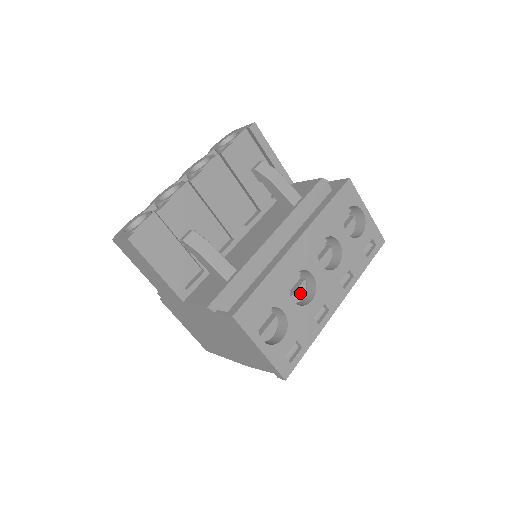
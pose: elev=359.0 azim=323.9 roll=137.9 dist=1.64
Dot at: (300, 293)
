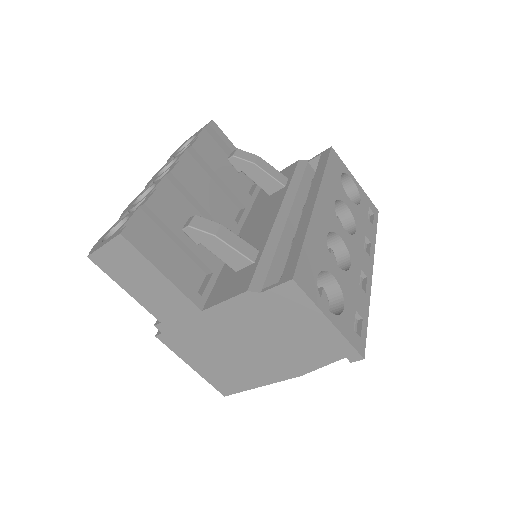
Dot at: occluded
